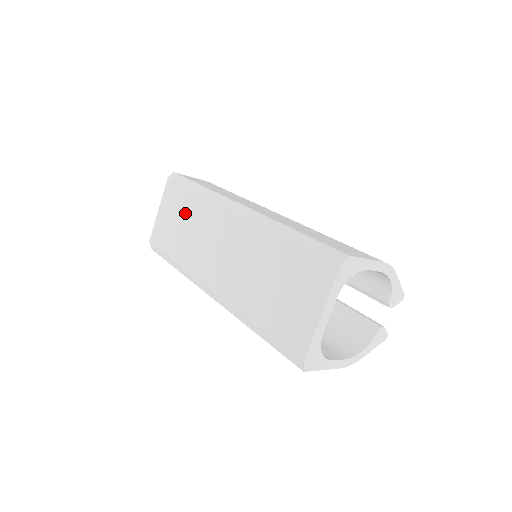
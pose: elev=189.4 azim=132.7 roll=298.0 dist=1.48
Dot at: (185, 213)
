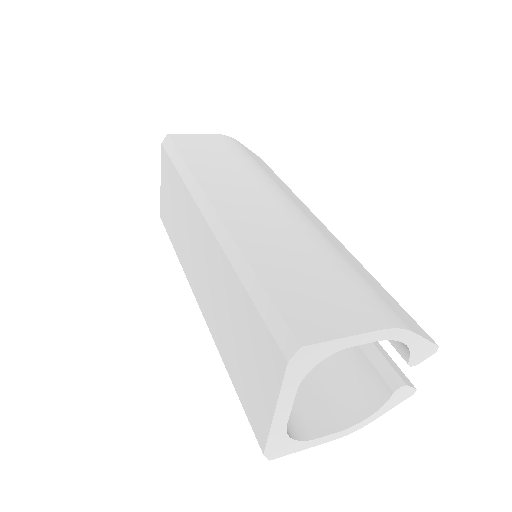
Dot at: (175, 197)
